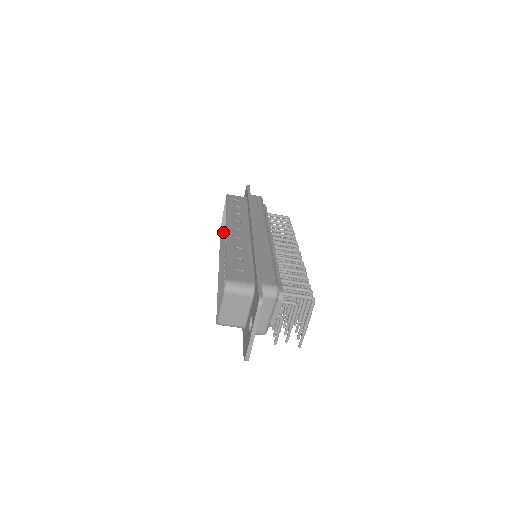
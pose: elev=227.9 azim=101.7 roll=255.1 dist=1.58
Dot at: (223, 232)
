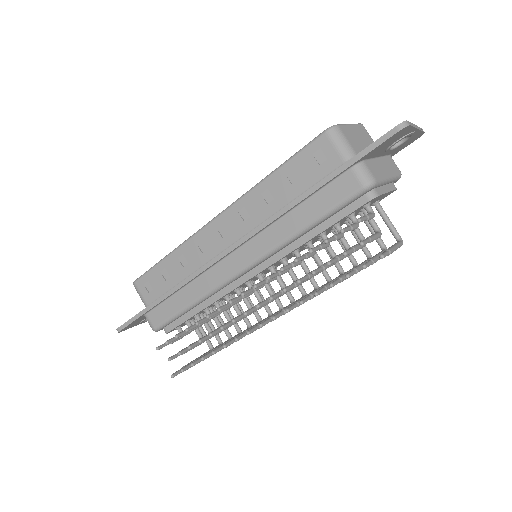
Dot at: (140, 282)
